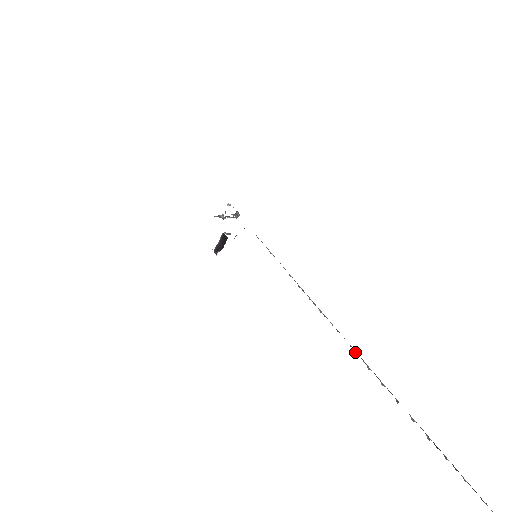
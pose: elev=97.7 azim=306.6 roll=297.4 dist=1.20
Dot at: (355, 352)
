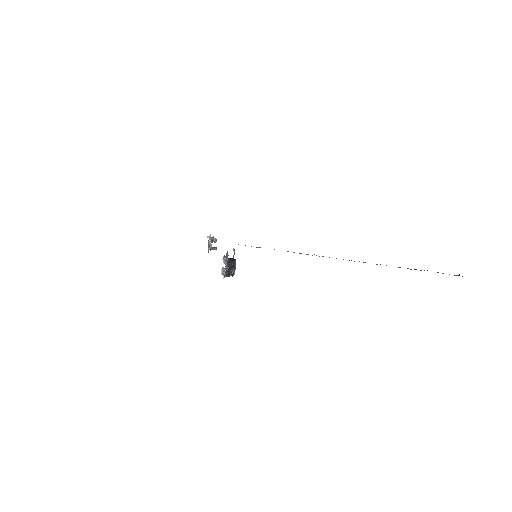
Dot at: occluded
